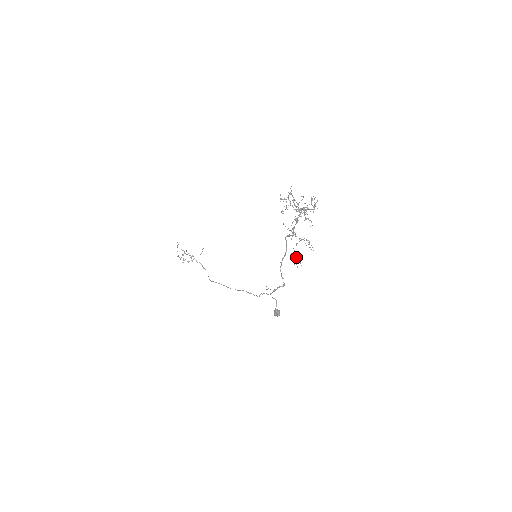
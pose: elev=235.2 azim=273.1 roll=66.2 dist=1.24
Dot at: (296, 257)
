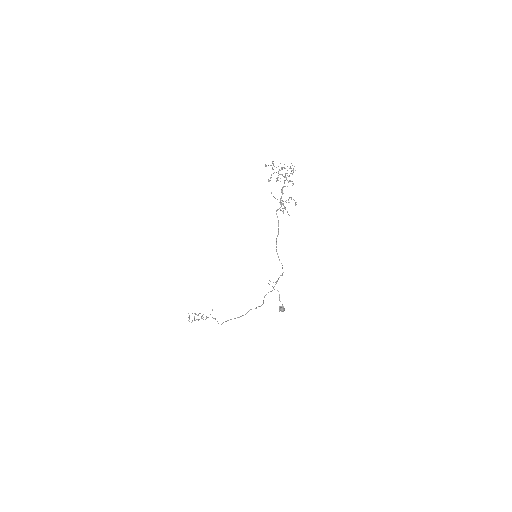
Dot at: (283, 204)
